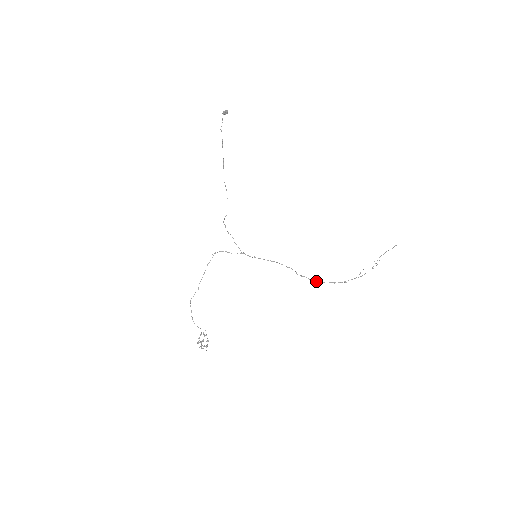
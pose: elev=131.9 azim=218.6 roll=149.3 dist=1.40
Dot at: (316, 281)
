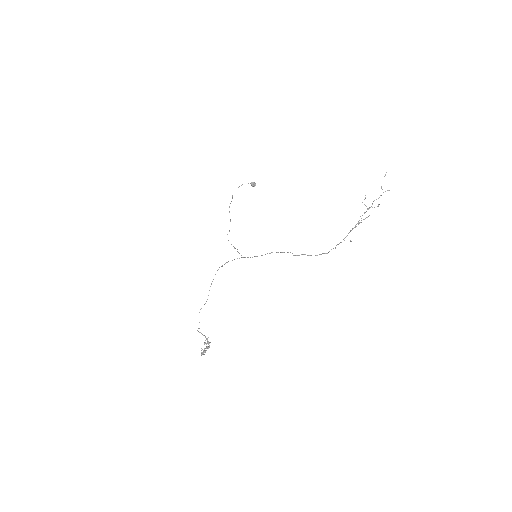
Dot at: (317, 255)
